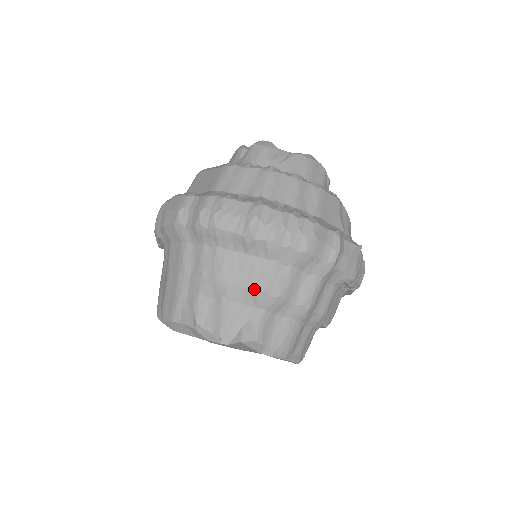
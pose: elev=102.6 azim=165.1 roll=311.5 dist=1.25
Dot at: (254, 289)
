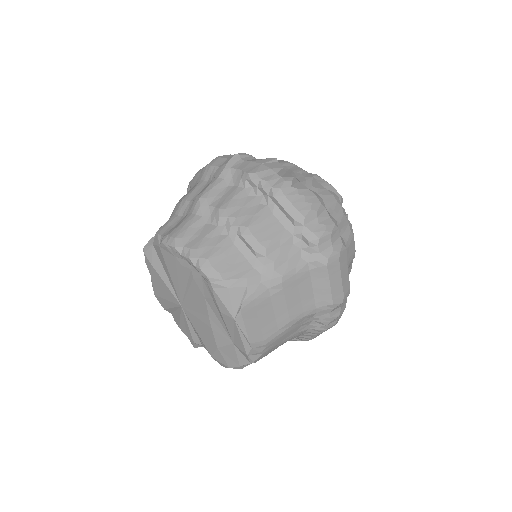
Dot at: occluded
